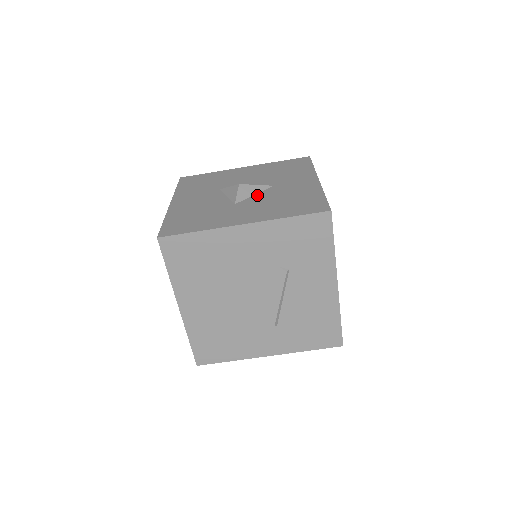
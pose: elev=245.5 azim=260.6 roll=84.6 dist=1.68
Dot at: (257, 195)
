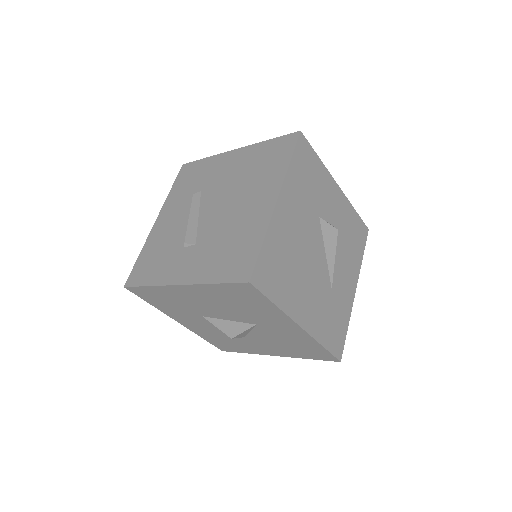
Dot at: (253, 333)
